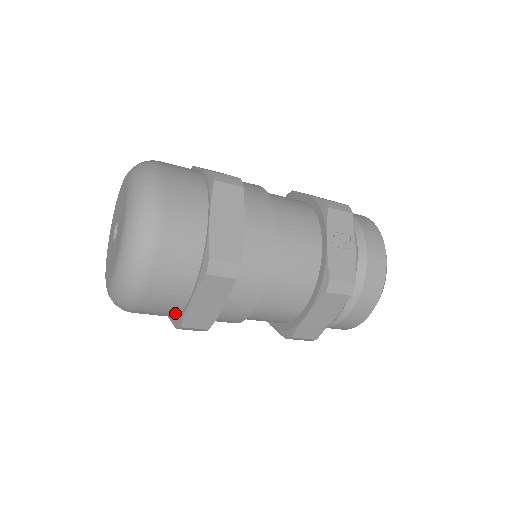
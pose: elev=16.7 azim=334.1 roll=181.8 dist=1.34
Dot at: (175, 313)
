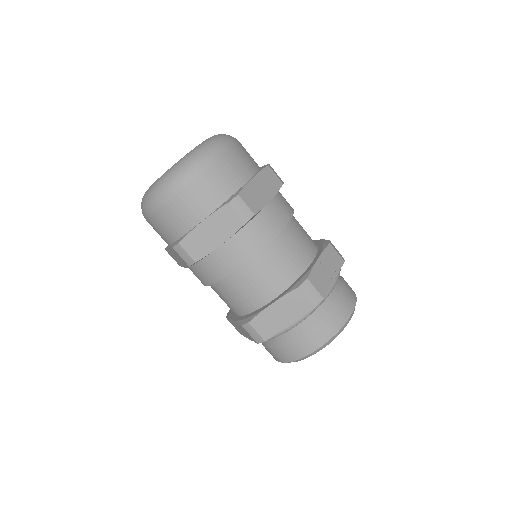
Dot at: (182, 231)
